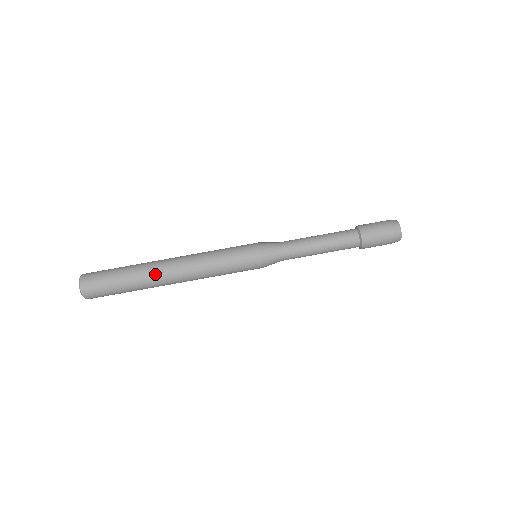
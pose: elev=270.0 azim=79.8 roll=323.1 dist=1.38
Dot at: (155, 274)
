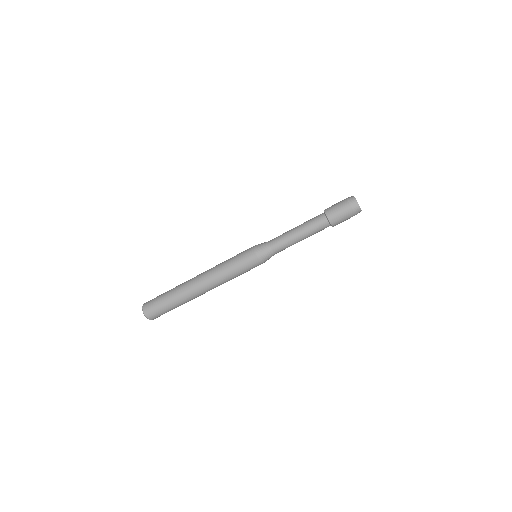
Dot at: (193, 296)
